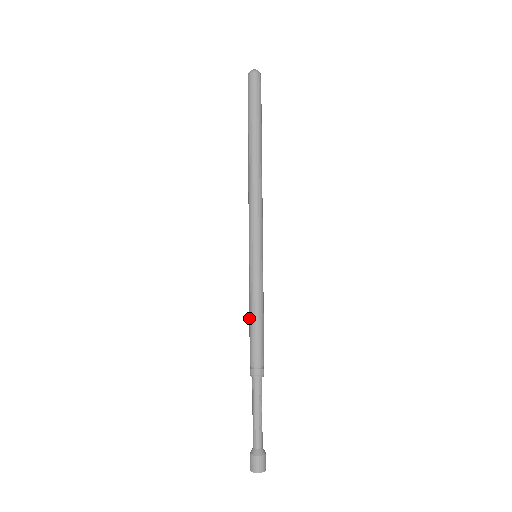
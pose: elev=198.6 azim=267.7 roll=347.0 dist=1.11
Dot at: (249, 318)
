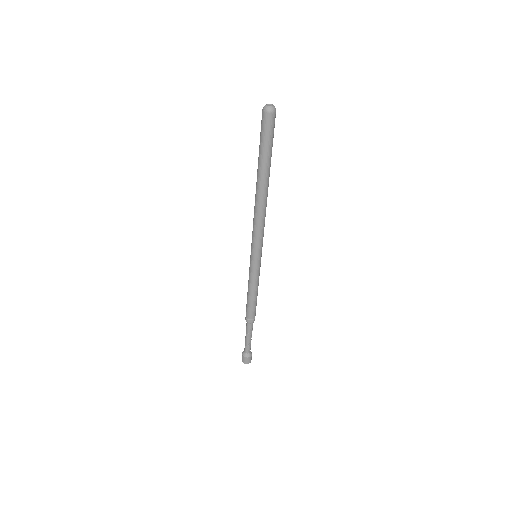
Dot at: occluded
